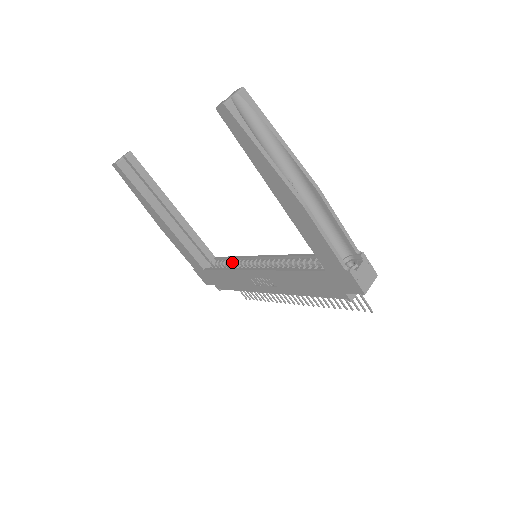
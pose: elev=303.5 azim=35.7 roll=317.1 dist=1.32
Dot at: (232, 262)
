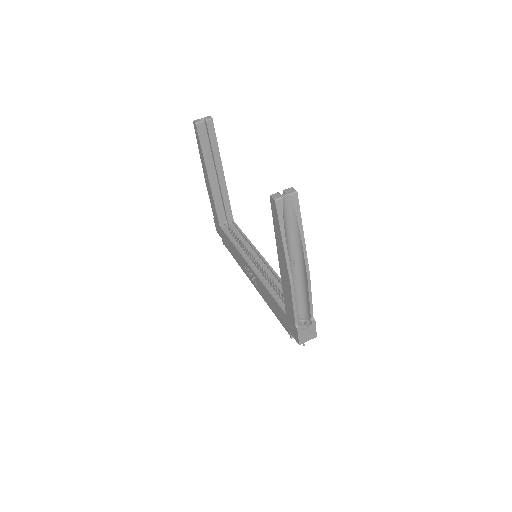
Dot at: (241, 239)
